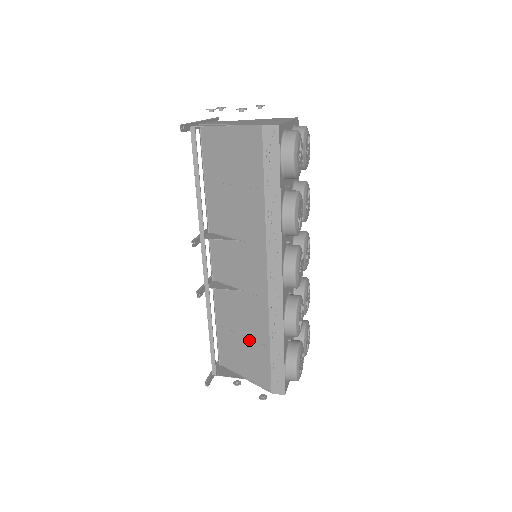
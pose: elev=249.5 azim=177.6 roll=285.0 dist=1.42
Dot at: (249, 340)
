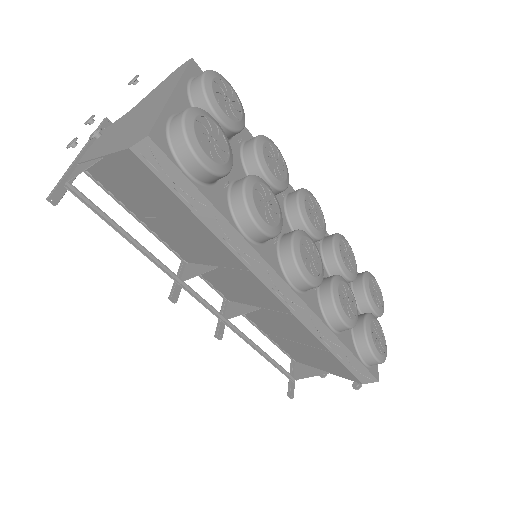
Dot at: (305, 346)
